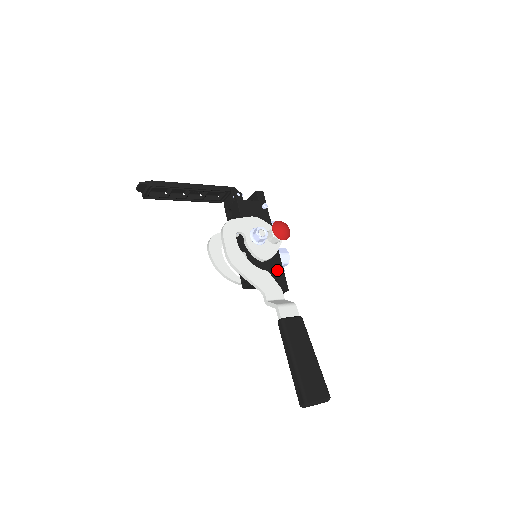
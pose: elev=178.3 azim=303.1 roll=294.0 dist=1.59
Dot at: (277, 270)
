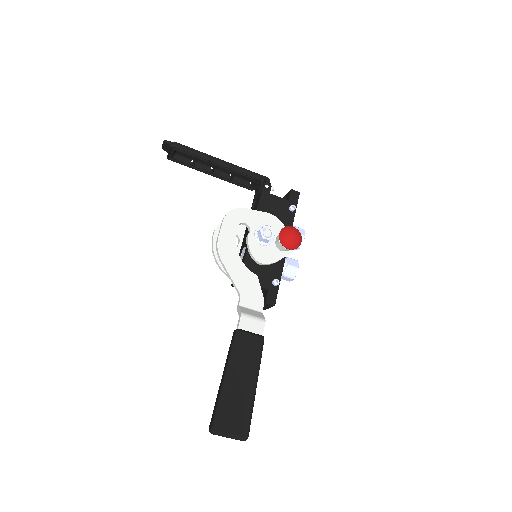
Dot at: (272, 279)
